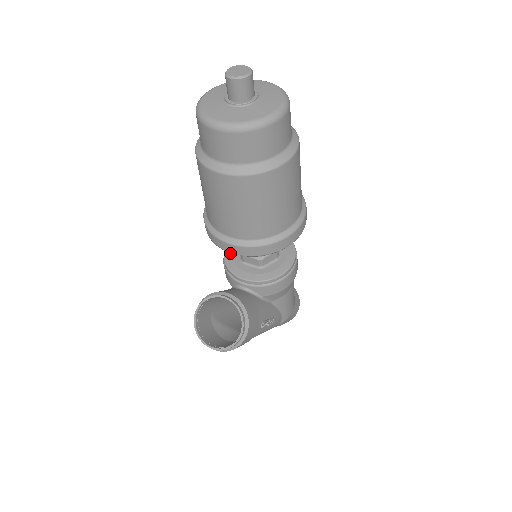
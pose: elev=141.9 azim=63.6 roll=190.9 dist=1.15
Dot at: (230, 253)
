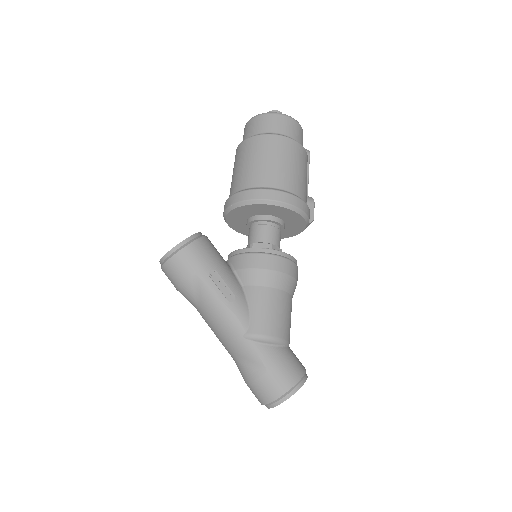
Dot at: occluded
